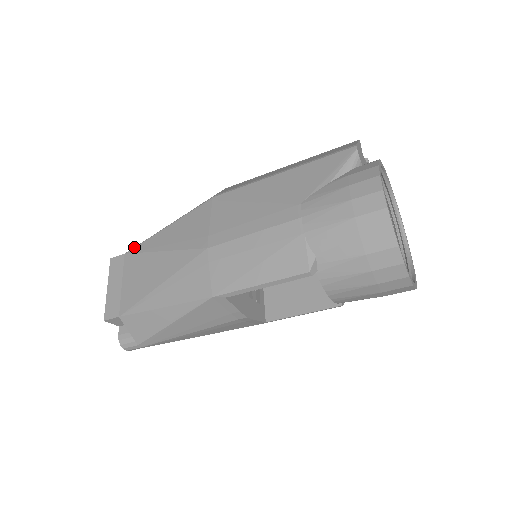
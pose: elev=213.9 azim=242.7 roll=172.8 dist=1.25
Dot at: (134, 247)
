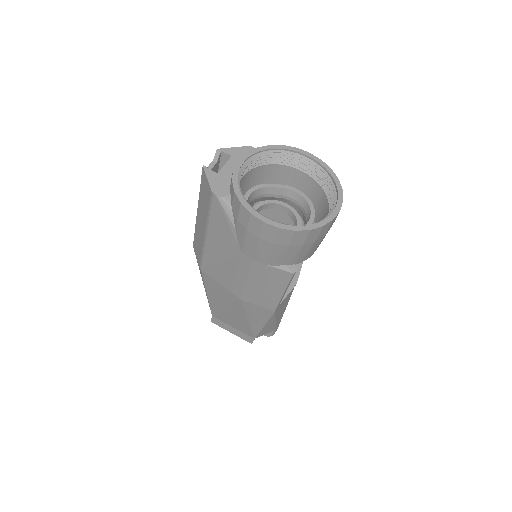
Dot at: occluded
